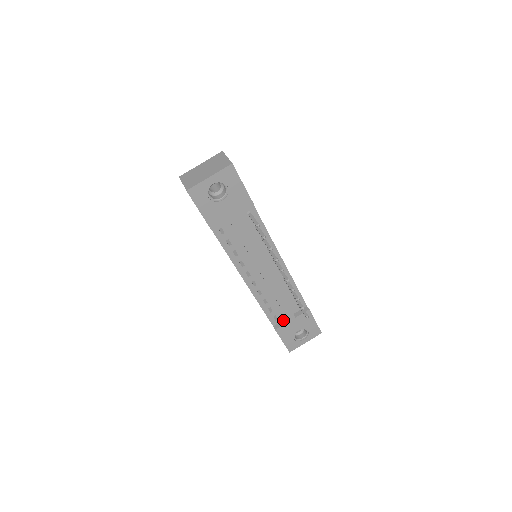
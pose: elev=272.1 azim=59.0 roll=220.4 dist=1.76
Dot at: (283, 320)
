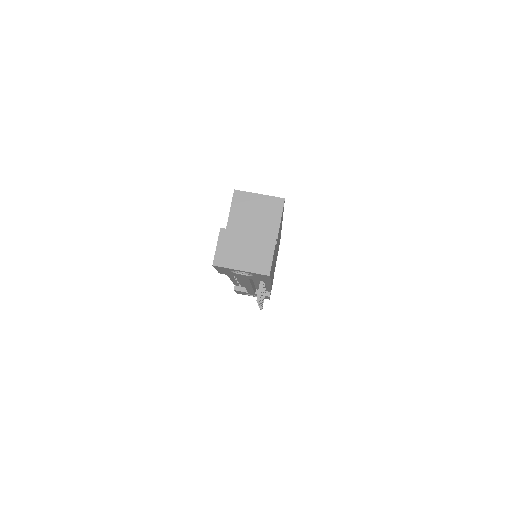
Dot at: occluded
